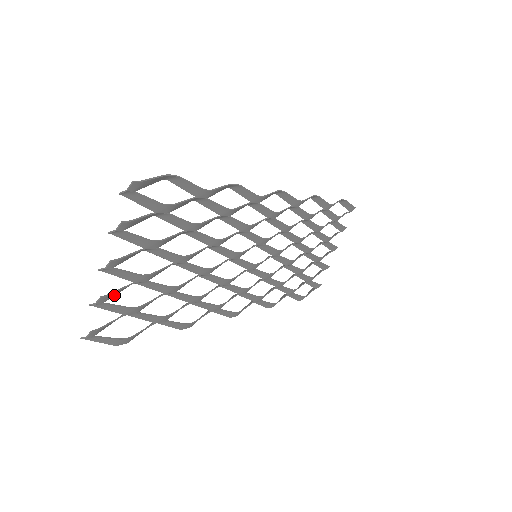
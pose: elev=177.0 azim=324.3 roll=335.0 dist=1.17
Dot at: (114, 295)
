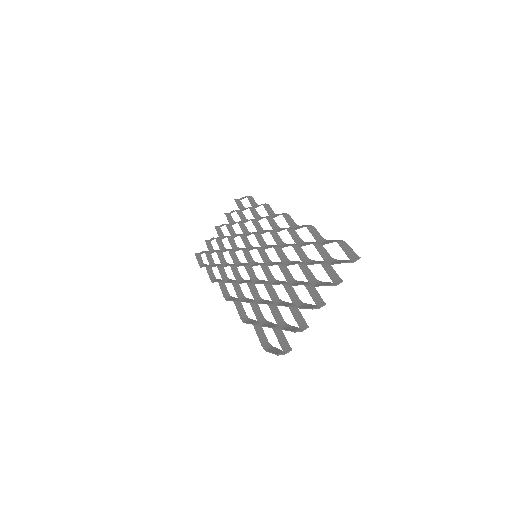
Dot at: (297, 321)
